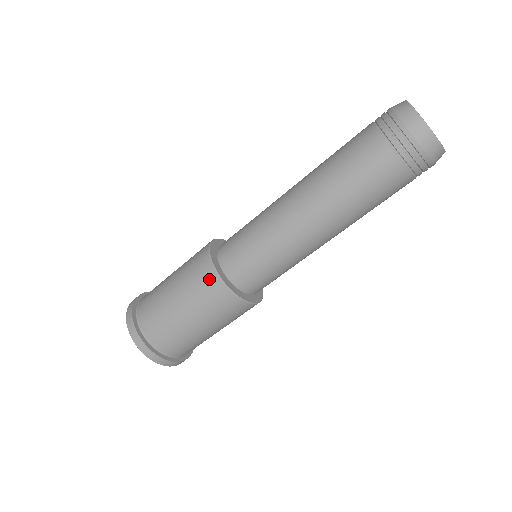
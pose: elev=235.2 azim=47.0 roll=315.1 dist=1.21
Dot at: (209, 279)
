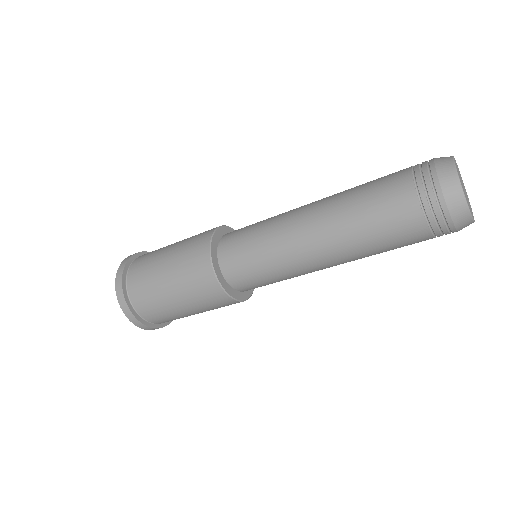
Dot at: (228, 303)
